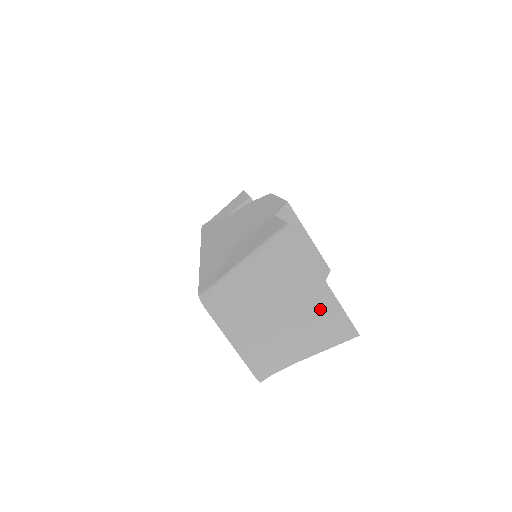
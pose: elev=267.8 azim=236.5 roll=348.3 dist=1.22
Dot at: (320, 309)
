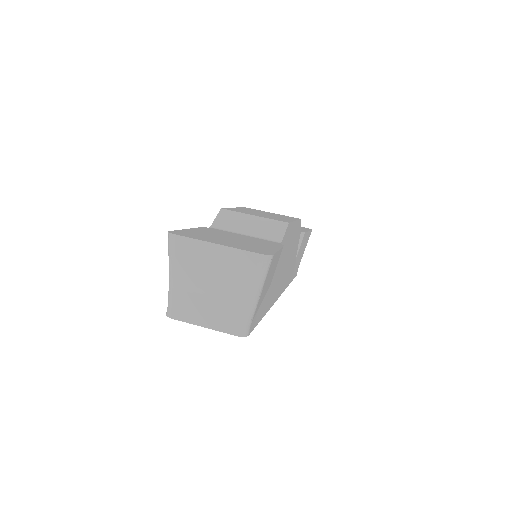
Dot at: (228, 262)
